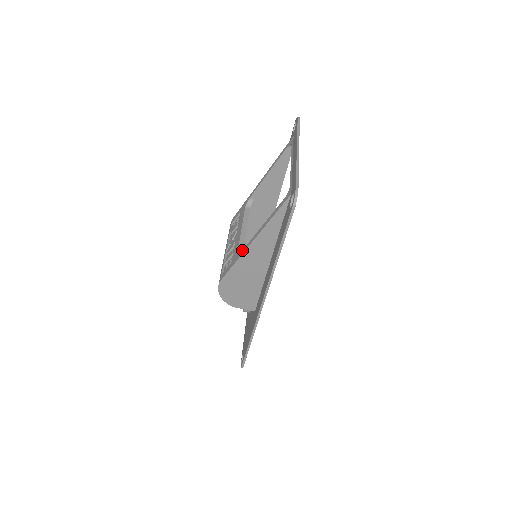
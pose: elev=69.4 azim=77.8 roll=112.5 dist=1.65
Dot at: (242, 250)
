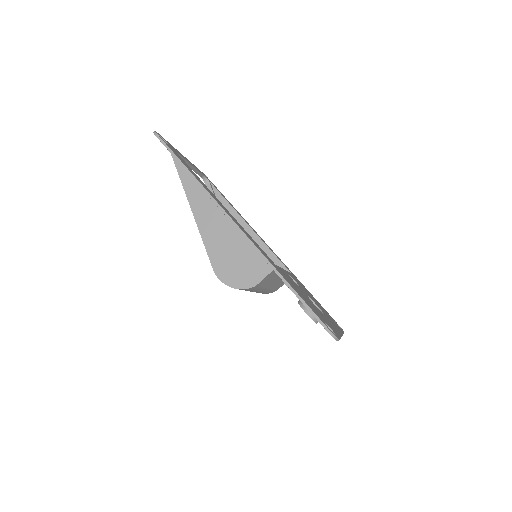
Dot at: occluded
